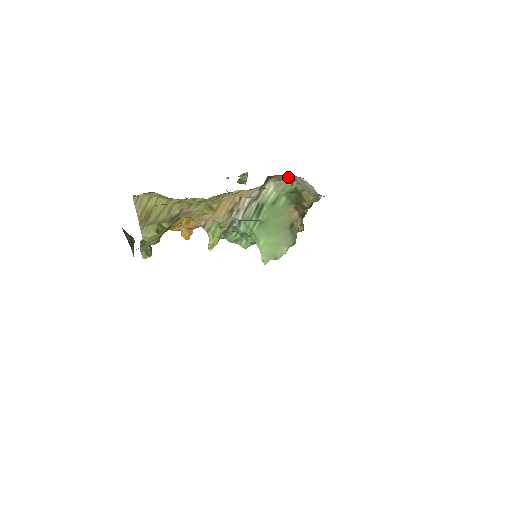
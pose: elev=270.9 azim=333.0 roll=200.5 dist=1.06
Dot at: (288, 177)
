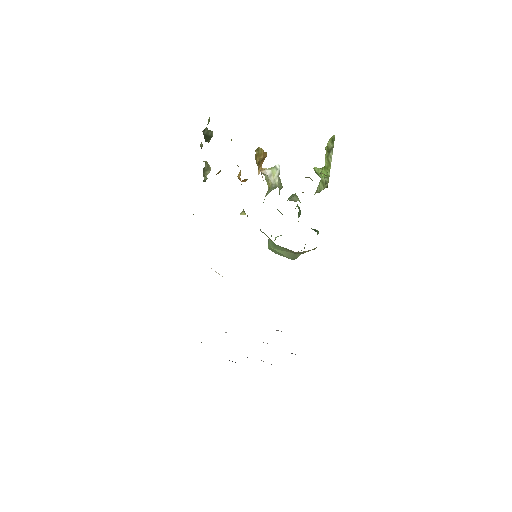
Dot at: occluded
